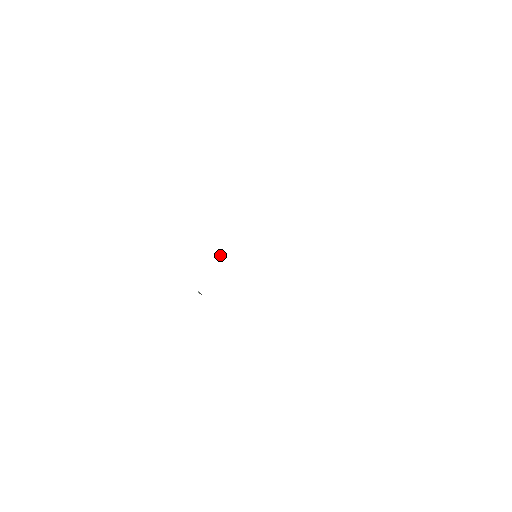
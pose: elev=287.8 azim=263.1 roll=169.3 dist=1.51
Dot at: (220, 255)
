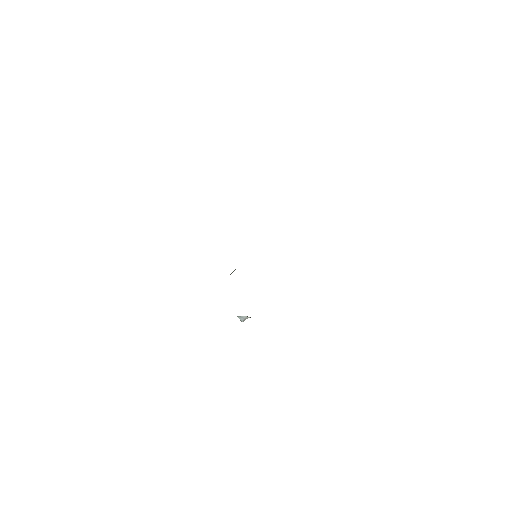
Dot at: occluded
